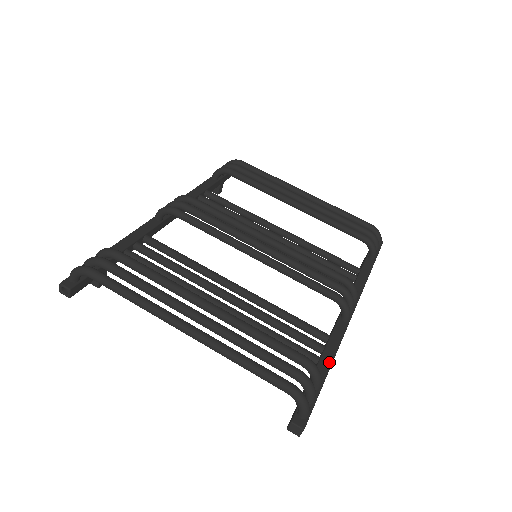
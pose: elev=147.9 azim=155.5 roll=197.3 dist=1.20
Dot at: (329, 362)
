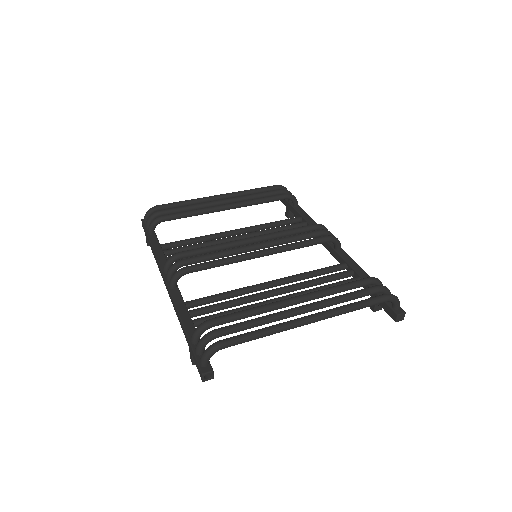
Dot at: (366, 274)
